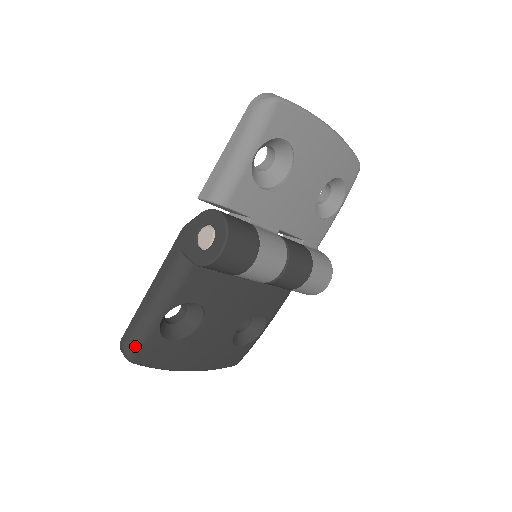
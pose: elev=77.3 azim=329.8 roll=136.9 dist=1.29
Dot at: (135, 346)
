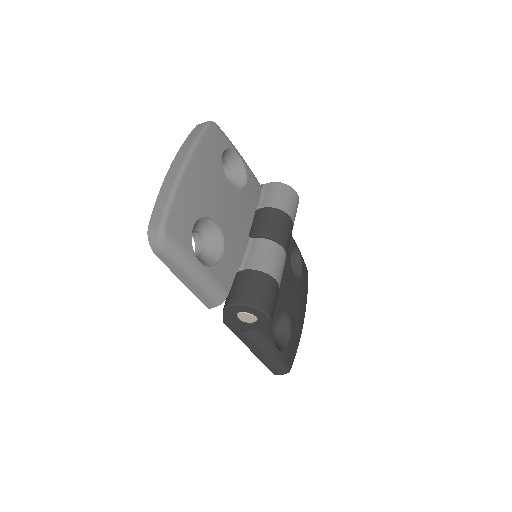
Dot at: (284, 368)
